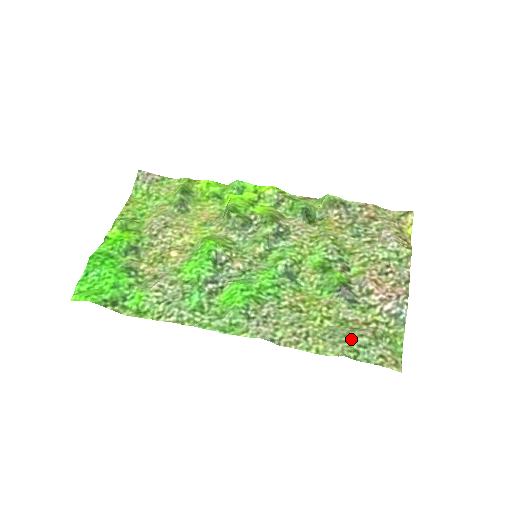
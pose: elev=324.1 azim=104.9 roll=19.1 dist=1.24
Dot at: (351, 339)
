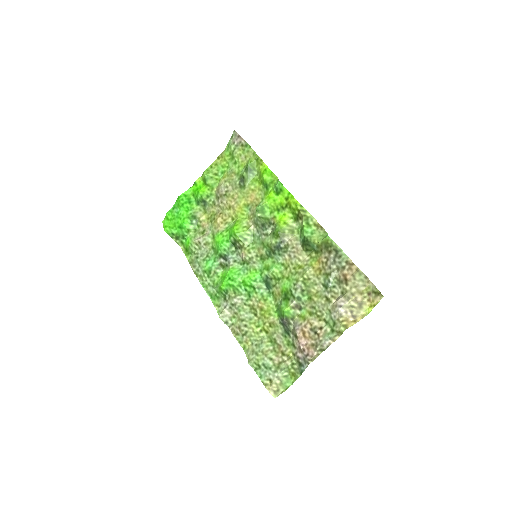
Dot at: (263, 357)
